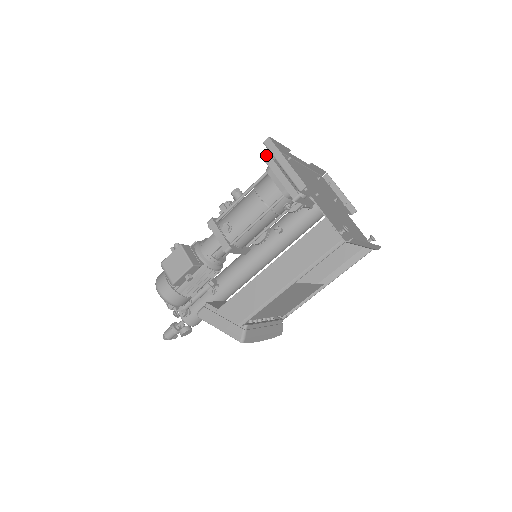
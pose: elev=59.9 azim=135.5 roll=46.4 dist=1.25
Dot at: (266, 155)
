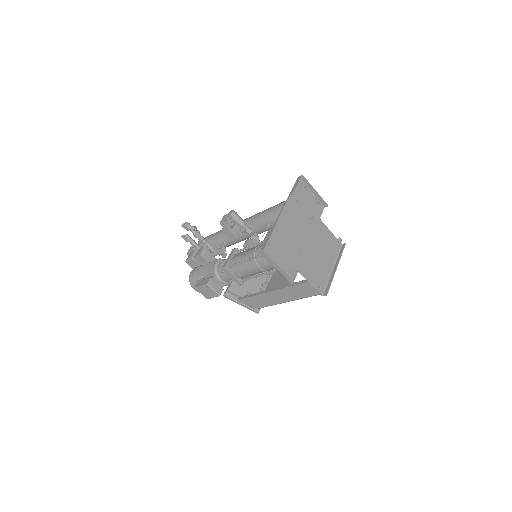
Dot at: occluded
